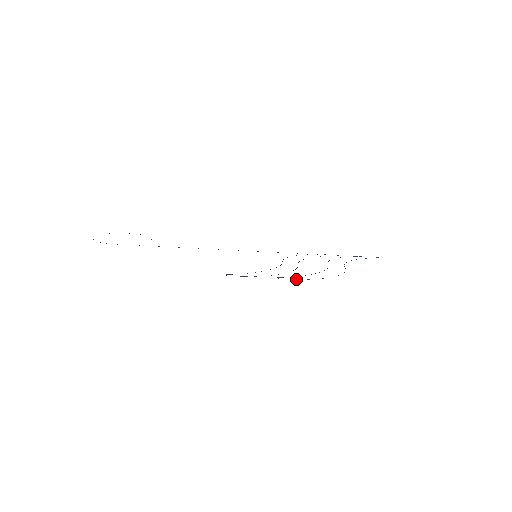
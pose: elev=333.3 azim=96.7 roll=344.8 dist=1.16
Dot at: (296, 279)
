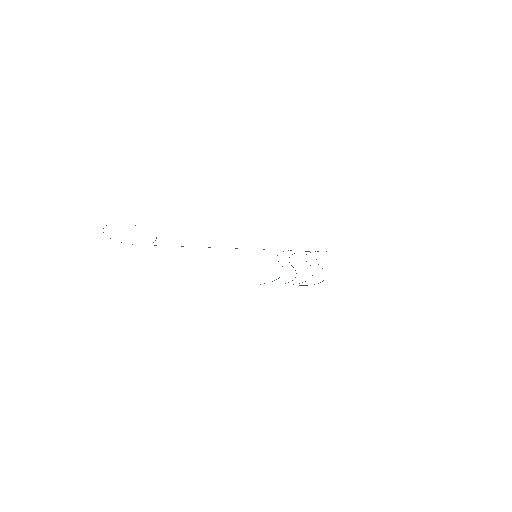
Dot at: occluded
